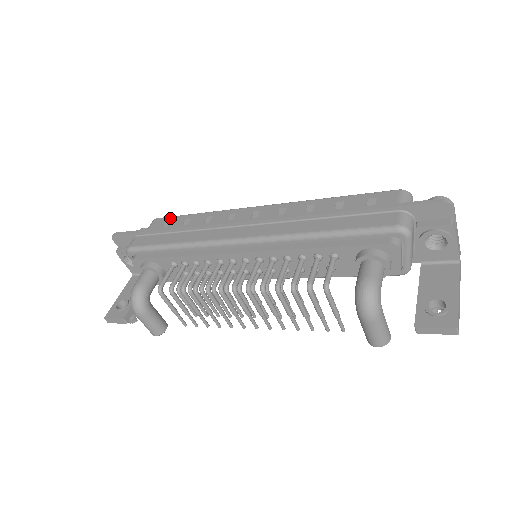
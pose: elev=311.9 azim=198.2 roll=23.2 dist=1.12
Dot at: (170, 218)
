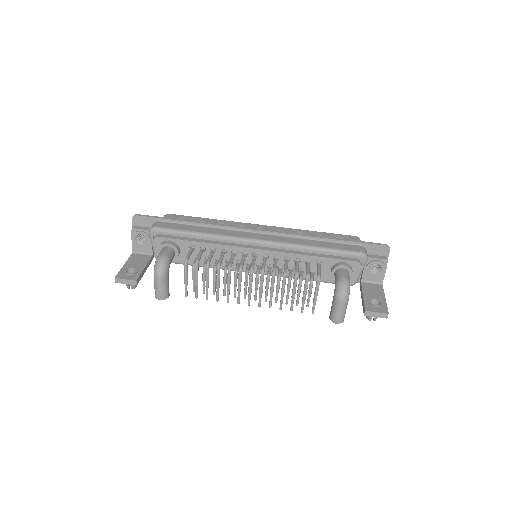
Dot at: (184, 216)
